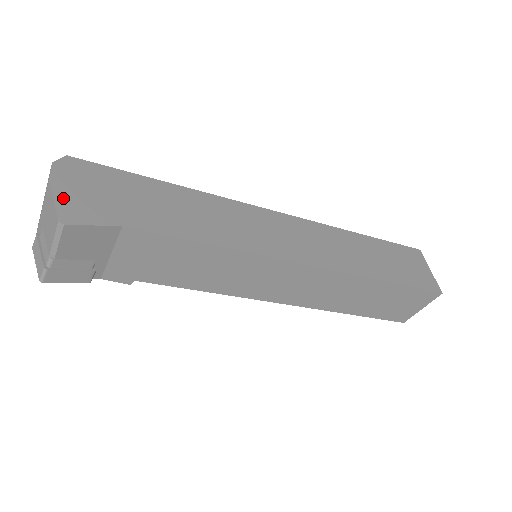
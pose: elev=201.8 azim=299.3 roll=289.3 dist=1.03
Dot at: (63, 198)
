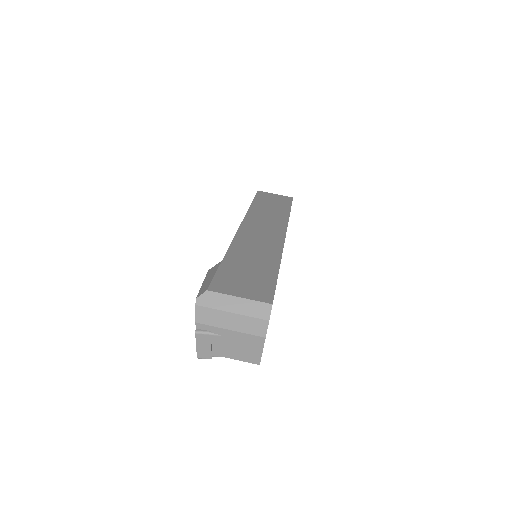
Dot at: occluded
